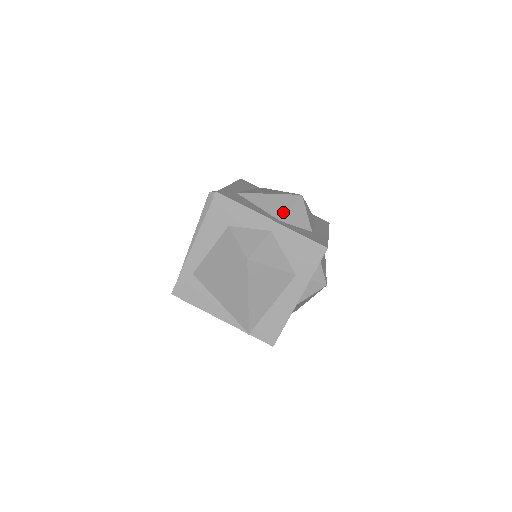
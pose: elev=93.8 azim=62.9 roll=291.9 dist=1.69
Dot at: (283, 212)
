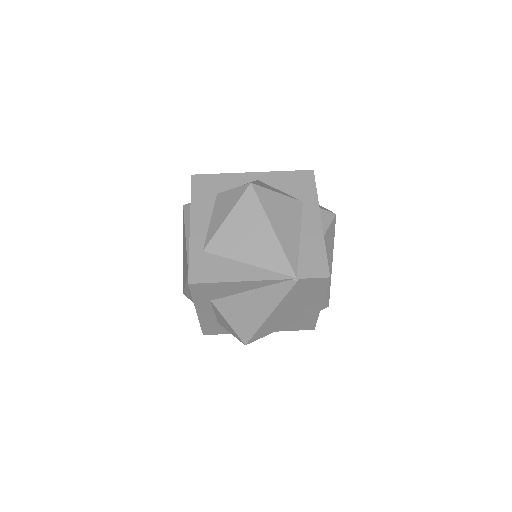
Dot at: occluded
